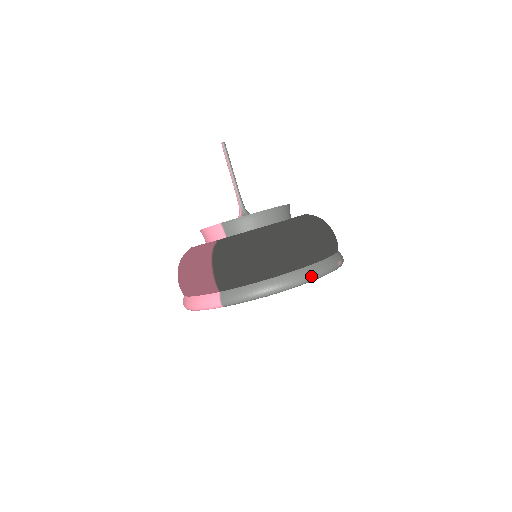
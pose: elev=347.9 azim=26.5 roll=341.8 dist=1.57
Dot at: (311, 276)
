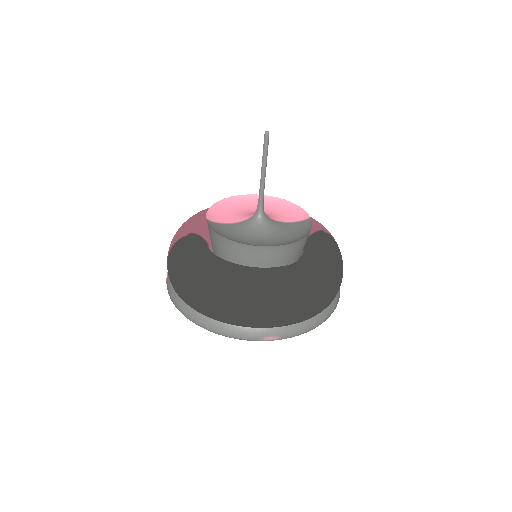
Dot at: (215, 331)
